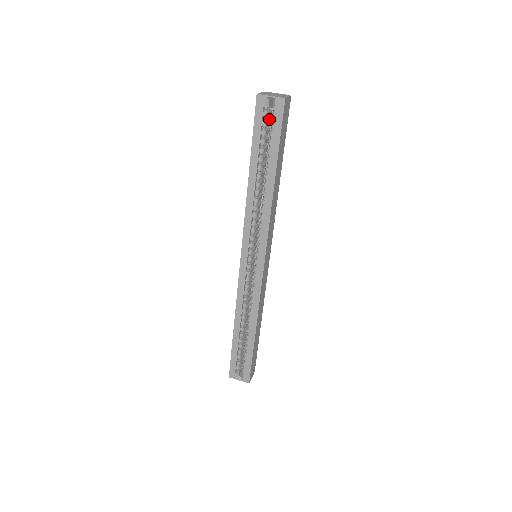
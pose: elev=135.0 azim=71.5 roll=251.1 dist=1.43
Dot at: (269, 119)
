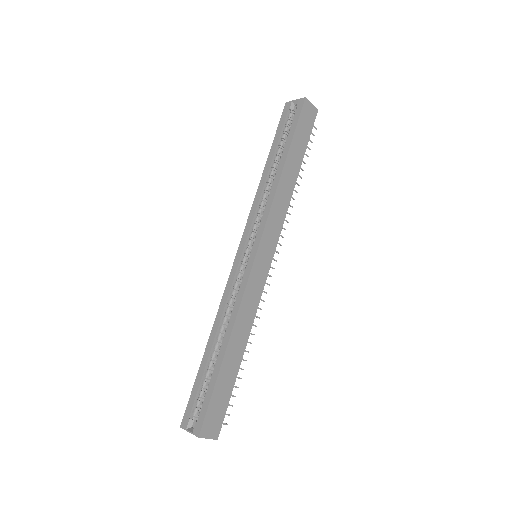
Dot at: occluded
